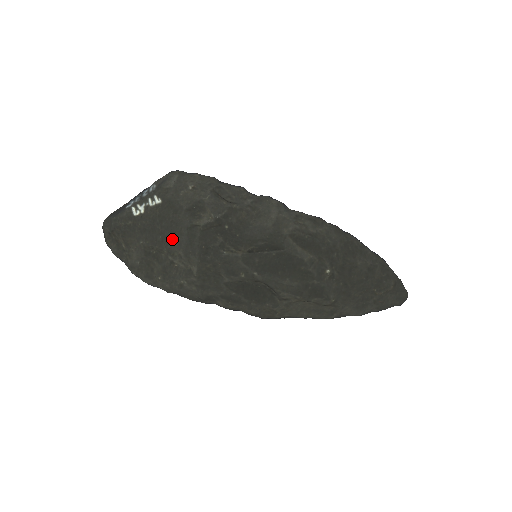
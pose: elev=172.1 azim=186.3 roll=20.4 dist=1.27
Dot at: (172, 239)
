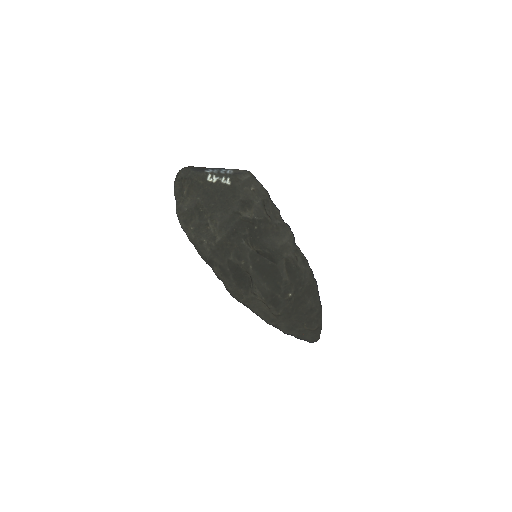
Dot at: (219, 211)
